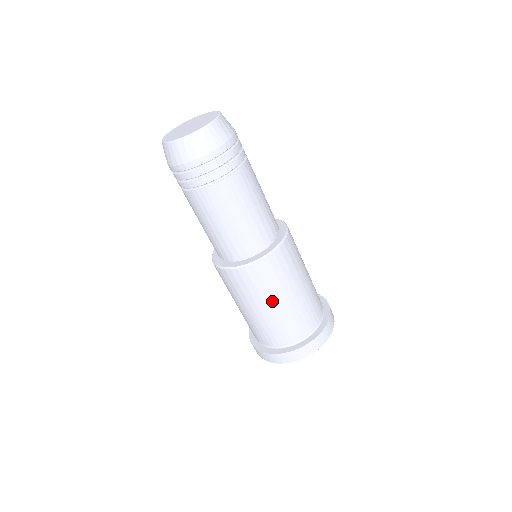
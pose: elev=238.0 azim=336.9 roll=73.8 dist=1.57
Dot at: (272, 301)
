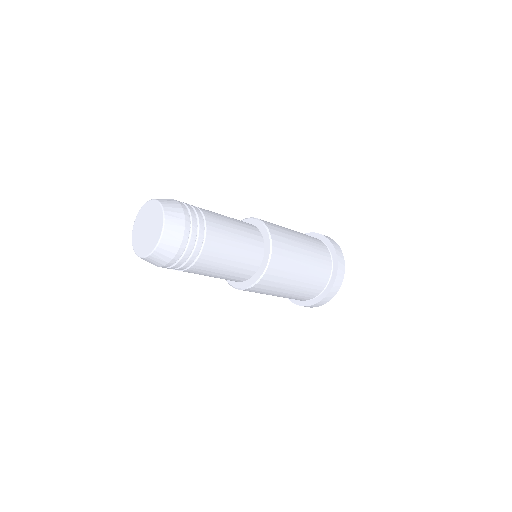
Dot at: occluded
